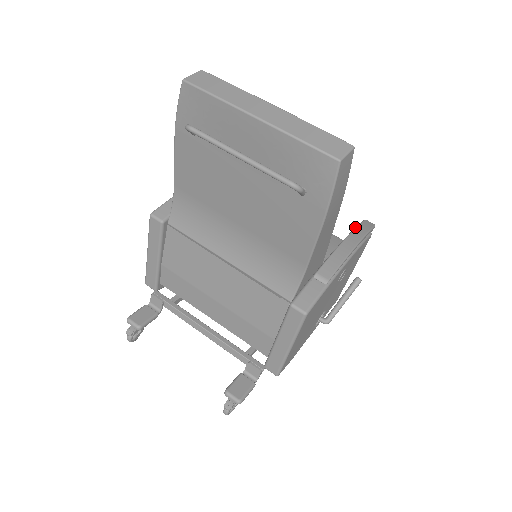
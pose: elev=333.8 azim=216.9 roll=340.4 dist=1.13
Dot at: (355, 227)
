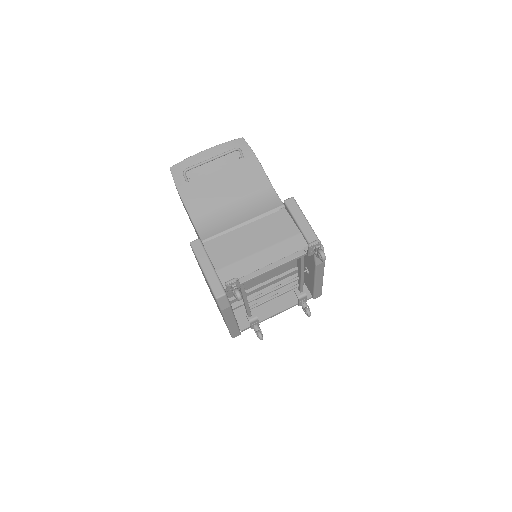
Dot at: occluded
